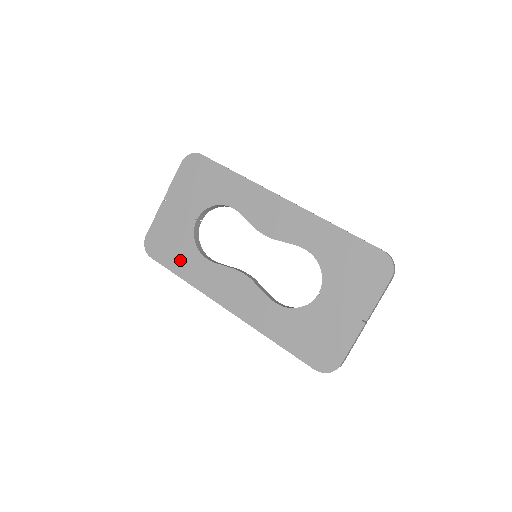
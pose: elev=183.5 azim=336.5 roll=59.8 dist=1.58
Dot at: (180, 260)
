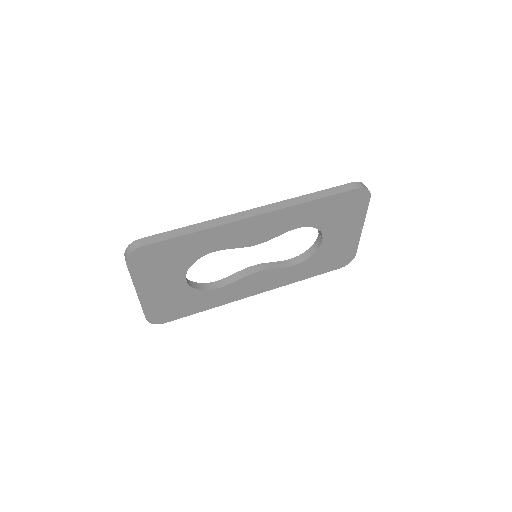
Dot at: (195, 305)
